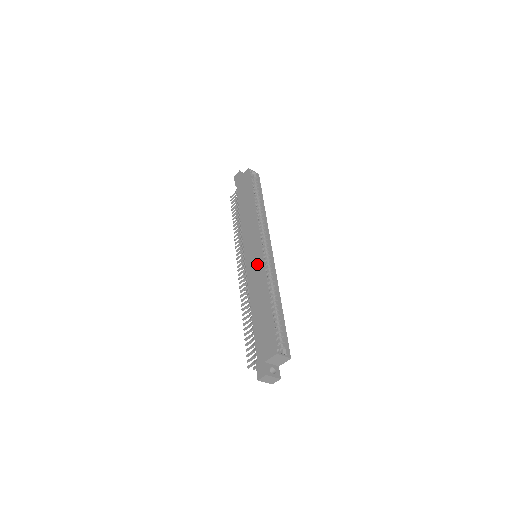
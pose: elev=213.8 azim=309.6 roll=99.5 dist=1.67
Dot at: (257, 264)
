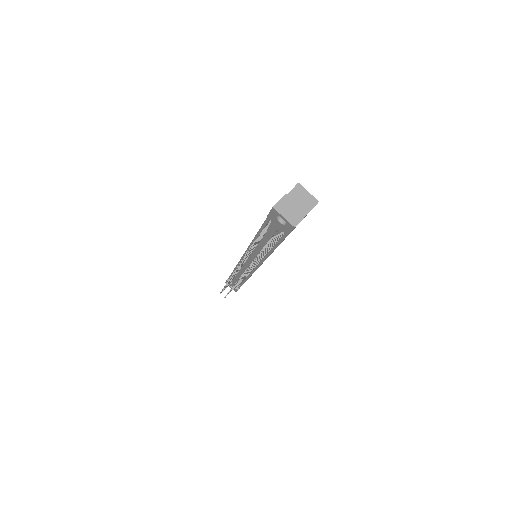
Dot at: occluded
